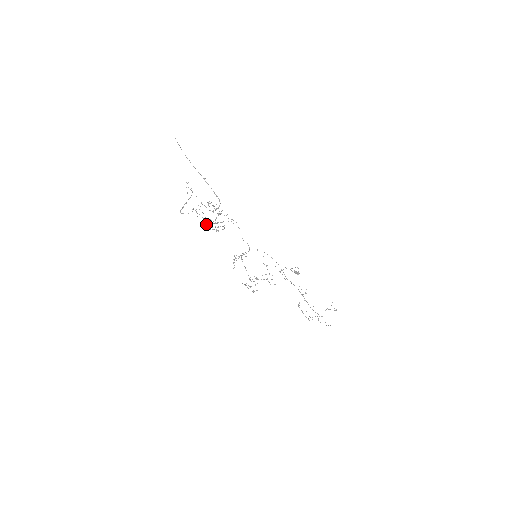
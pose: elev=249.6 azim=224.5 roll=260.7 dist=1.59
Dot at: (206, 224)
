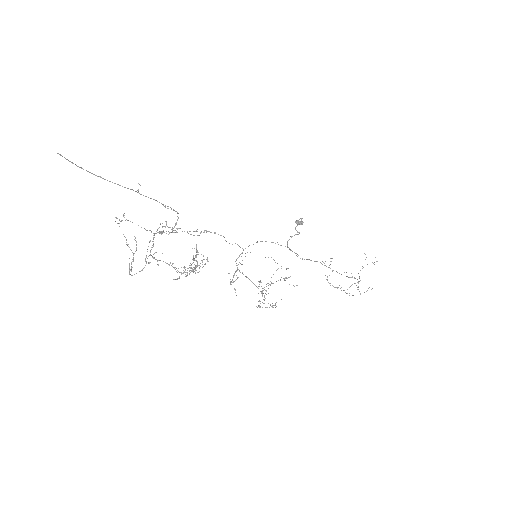
Dot at: occluded
